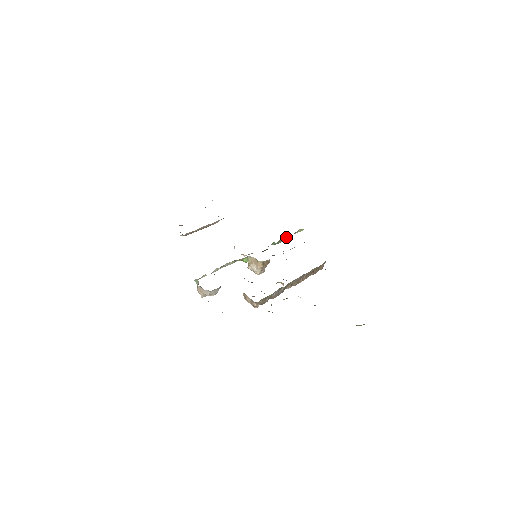
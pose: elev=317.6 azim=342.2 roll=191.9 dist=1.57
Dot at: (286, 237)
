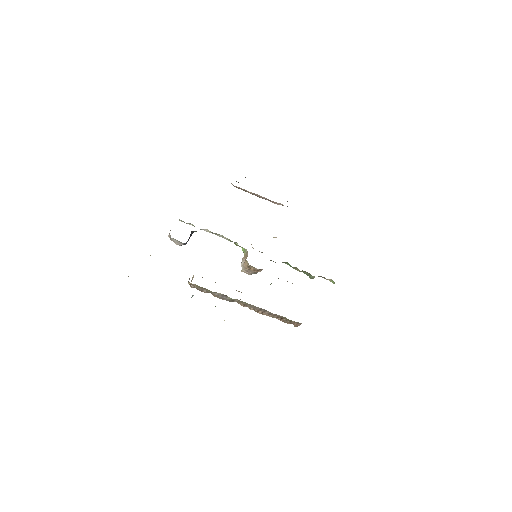
Dot at: occluded
